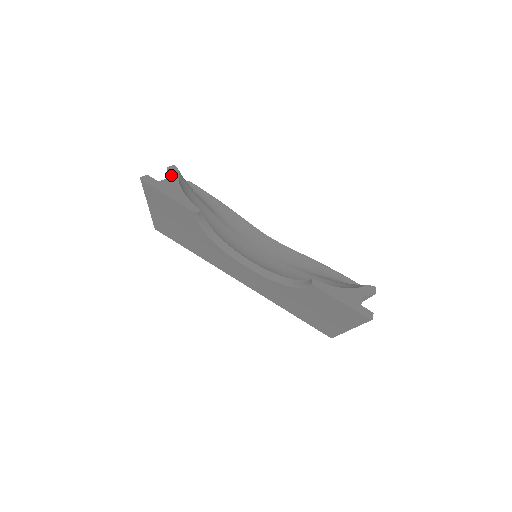
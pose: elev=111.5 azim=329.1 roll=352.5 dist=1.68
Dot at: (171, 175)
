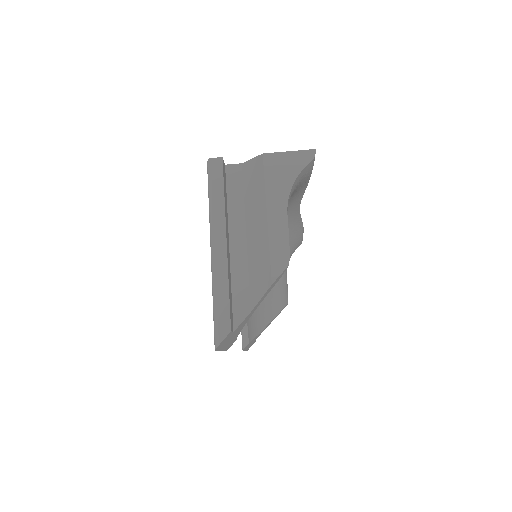
Dot at: occluded
